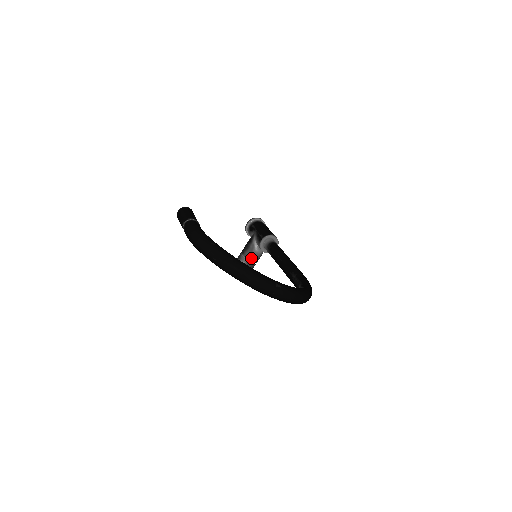
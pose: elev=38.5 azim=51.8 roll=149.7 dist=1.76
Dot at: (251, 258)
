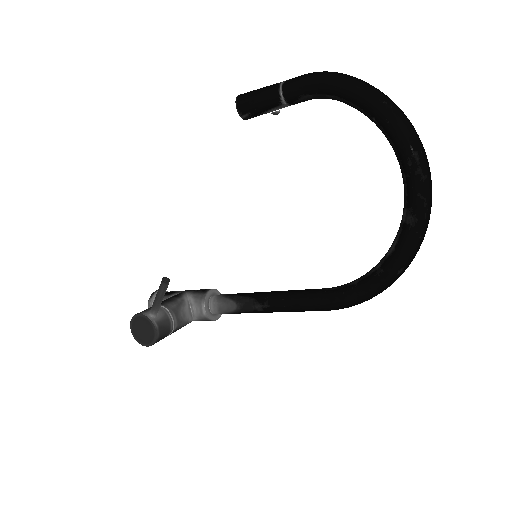
Dot at: (175, 314)
